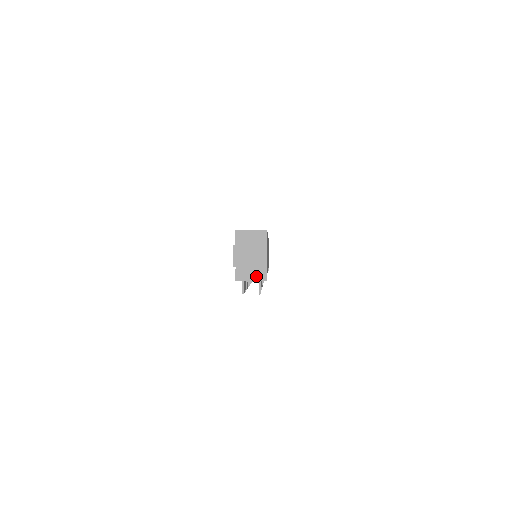
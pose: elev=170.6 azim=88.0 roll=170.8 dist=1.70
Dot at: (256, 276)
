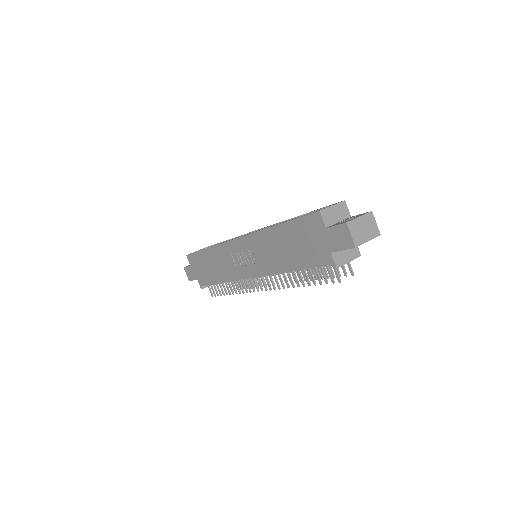
Dot at: (351, 255)
